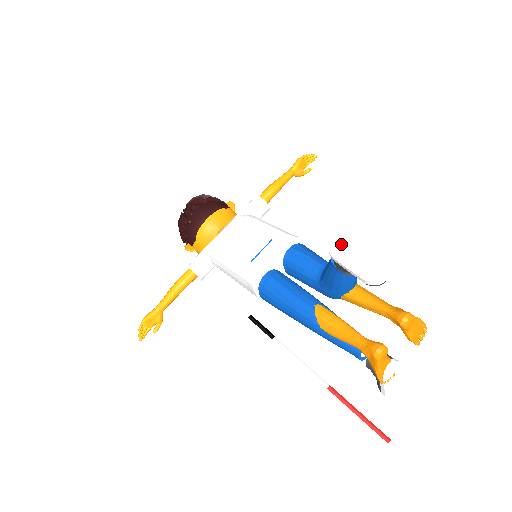
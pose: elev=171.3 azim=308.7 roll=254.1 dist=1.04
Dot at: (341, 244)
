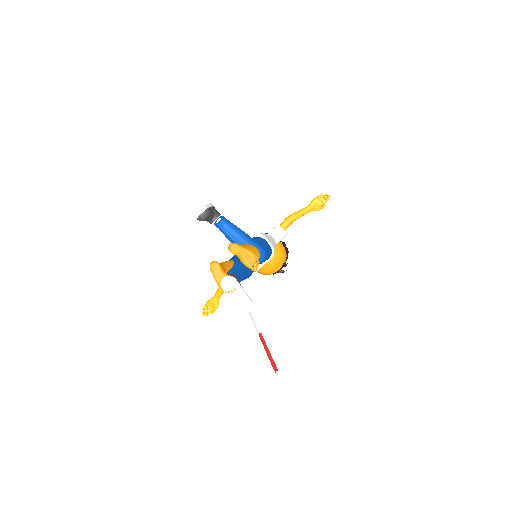
Dot at: occluded
